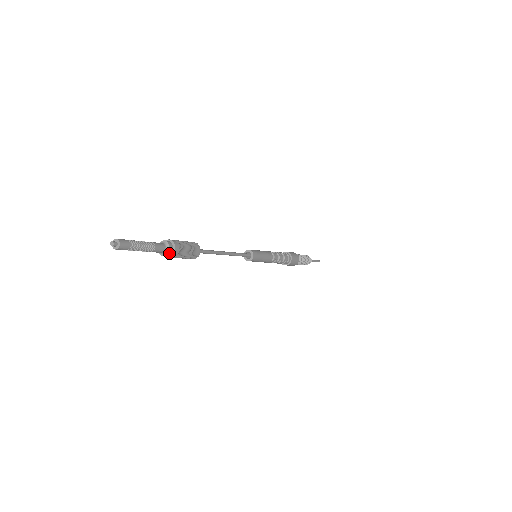
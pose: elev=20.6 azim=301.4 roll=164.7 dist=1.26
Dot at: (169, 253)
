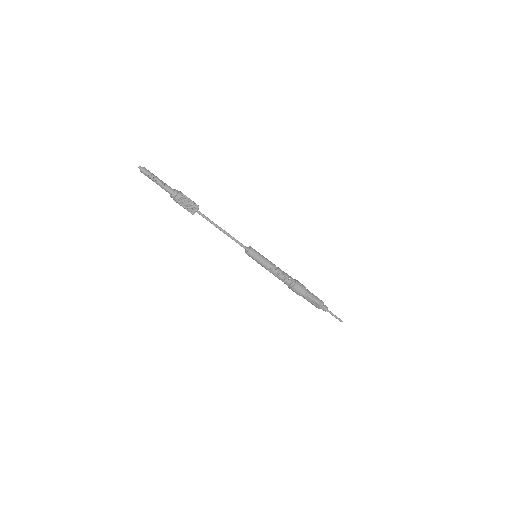
Dot at: (171, 197)
